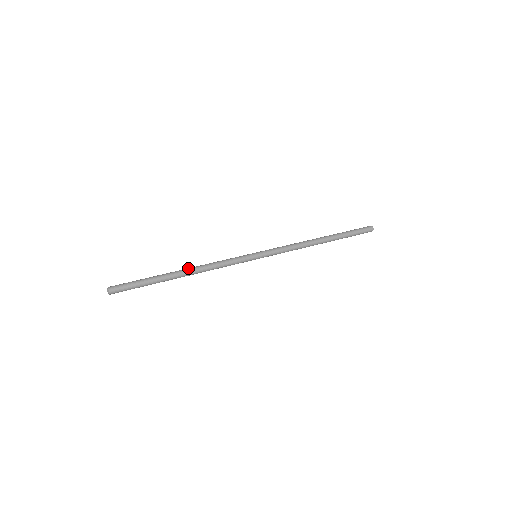
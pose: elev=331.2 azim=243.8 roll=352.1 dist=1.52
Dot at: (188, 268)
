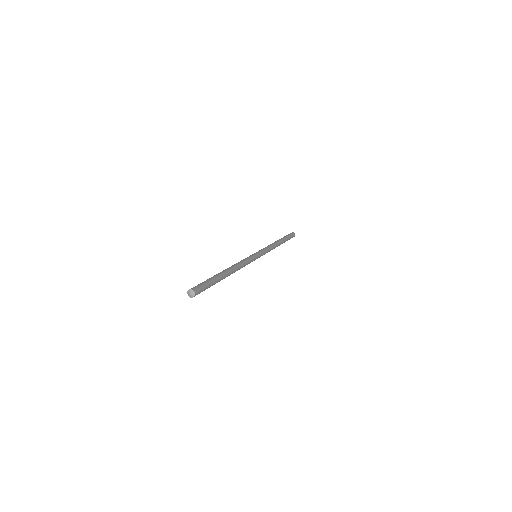
Dot at: (228, 268)
